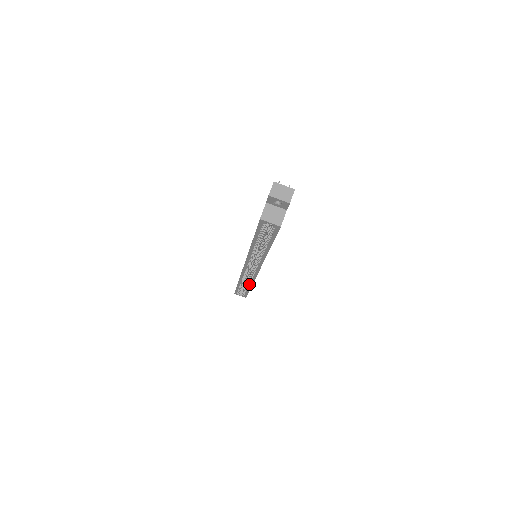
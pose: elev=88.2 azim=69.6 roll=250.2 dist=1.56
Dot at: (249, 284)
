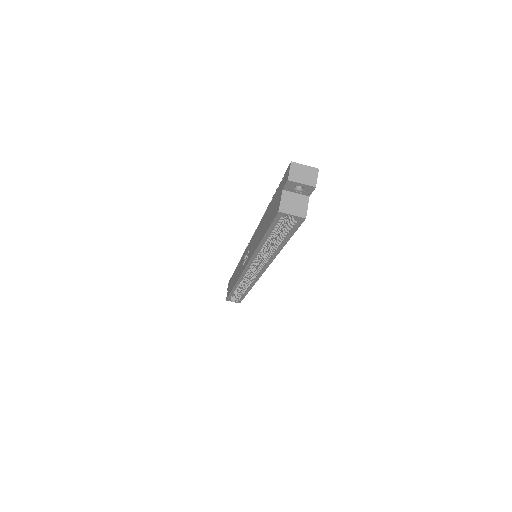
Dot at: (247, 289)
